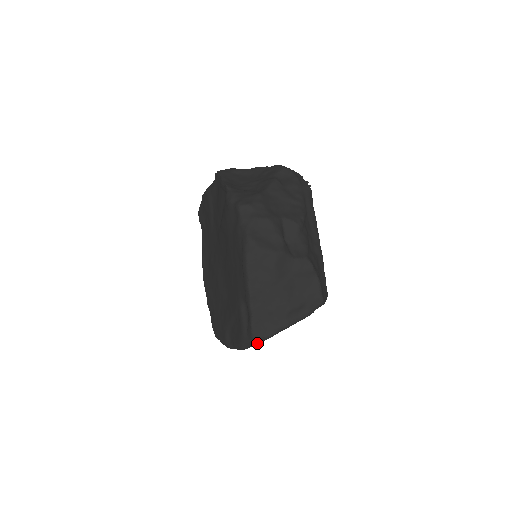
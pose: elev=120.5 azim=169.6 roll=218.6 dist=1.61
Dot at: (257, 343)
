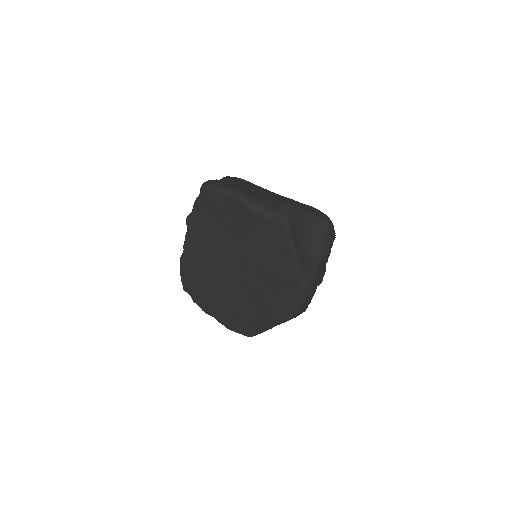
Dot at: occluded
